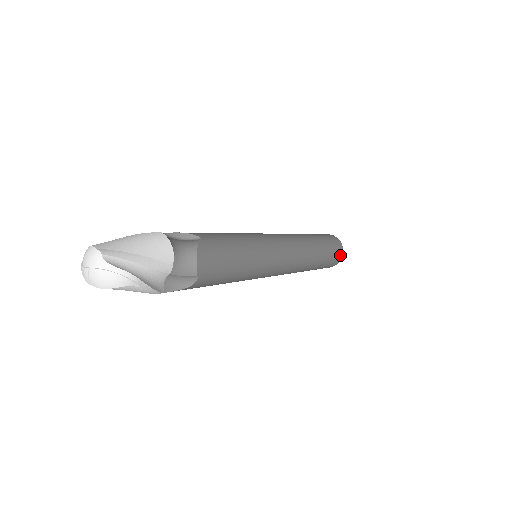
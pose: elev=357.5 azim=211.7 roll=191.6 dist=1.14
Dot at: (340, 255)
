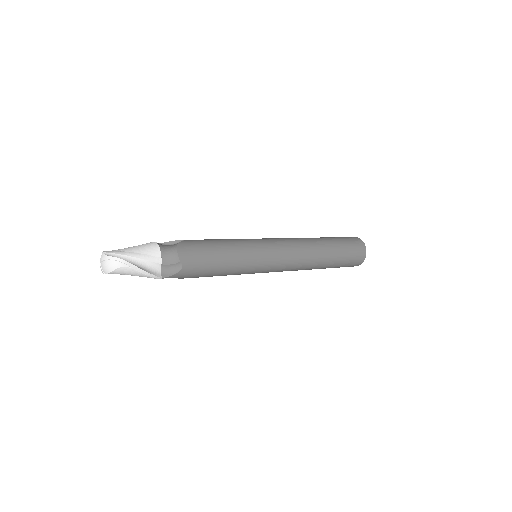
Dot at: (362, 249)
